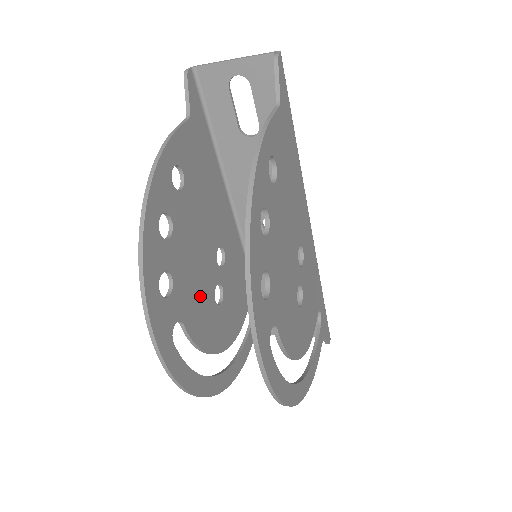
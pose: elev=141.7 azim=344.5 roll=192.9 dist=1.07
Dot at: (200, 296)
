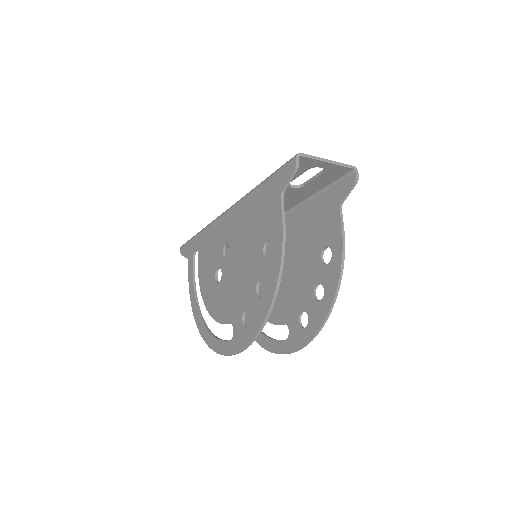
Dot at: occluded
